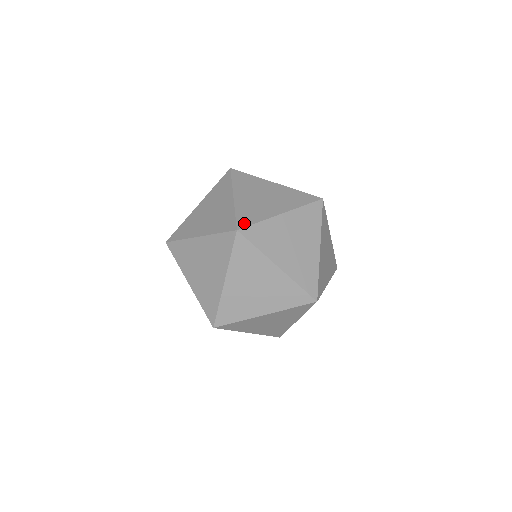
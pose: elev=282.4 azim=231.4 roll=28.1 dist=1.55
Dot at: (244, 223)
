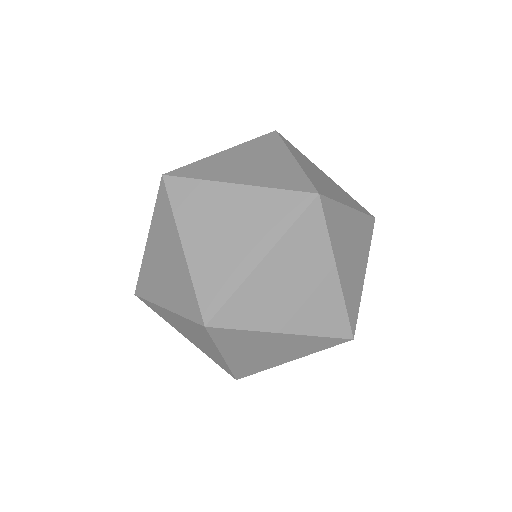
Dot at: (211, 307)
